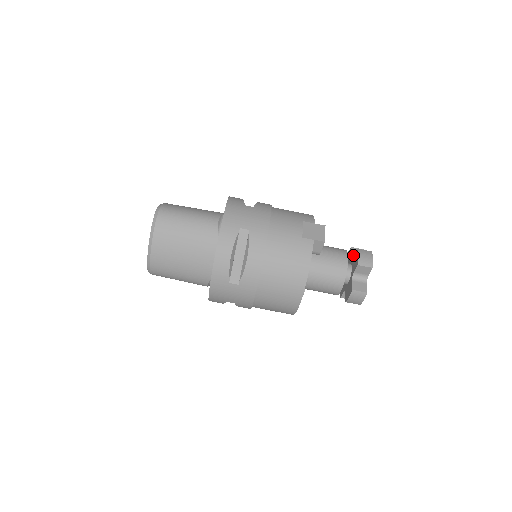
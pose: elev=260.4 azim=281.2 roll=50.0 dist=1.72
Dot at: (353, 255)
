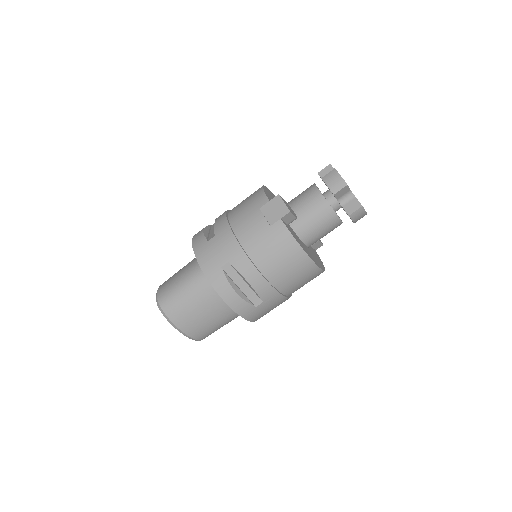
Dot at: occluded
